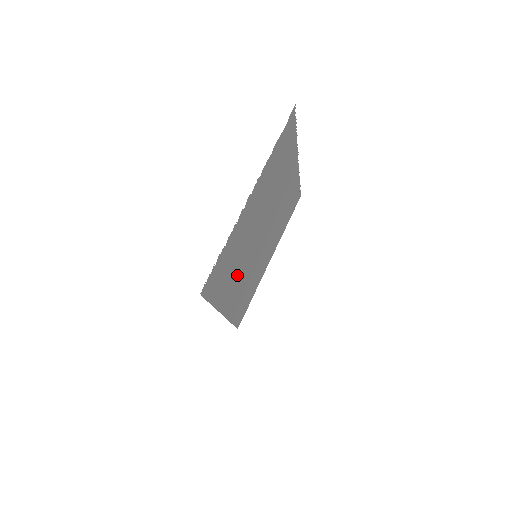
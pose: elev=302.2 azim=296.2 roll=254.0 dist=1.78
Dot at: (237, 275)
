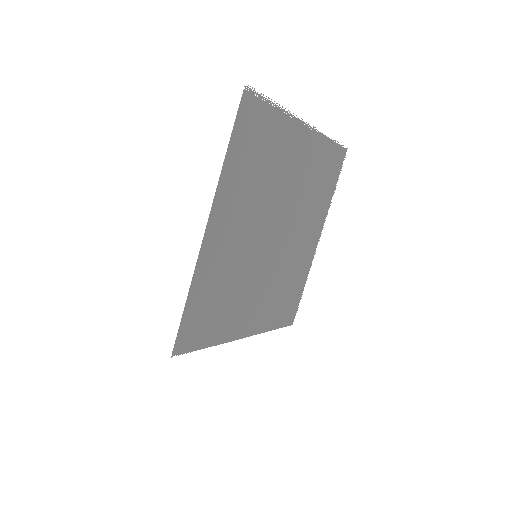
Dot at: (245, 210)
